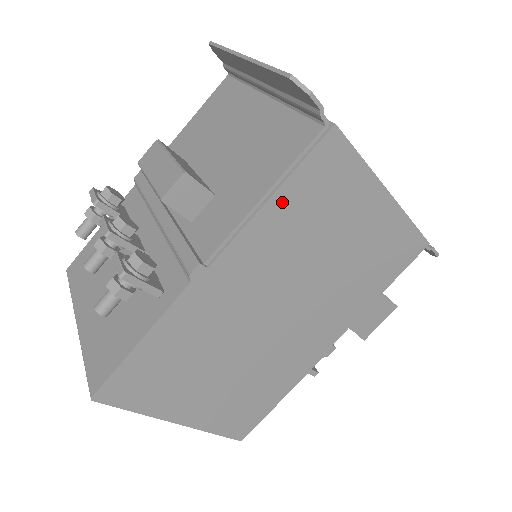
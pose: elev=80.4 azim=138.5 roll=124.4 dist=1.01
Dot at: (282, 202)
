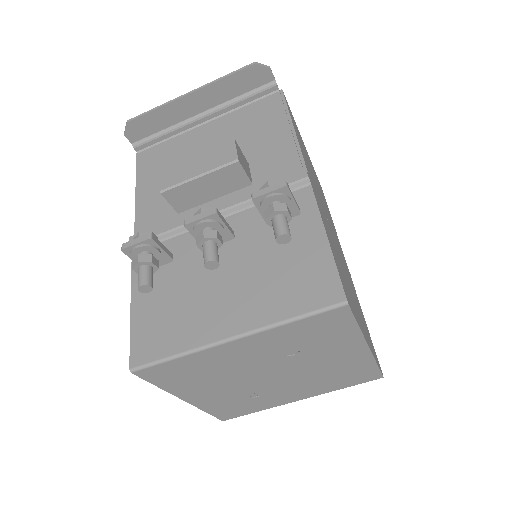
Dot at: (296, 133)
